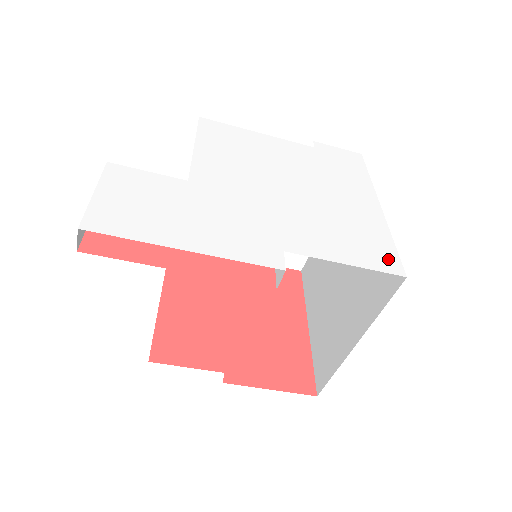
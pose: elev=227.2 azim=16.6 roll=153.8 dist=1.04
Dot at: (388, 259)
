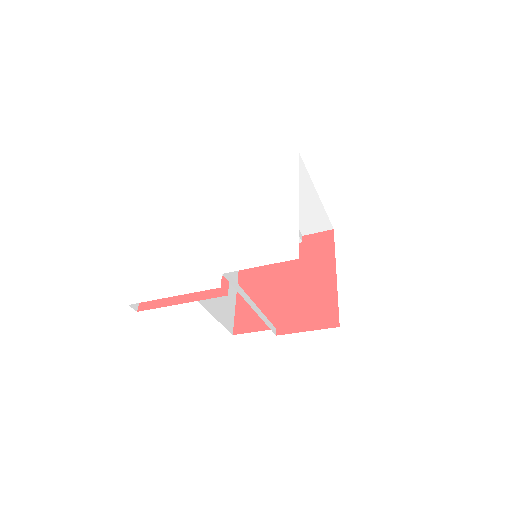
Dot at: (289, 249)
